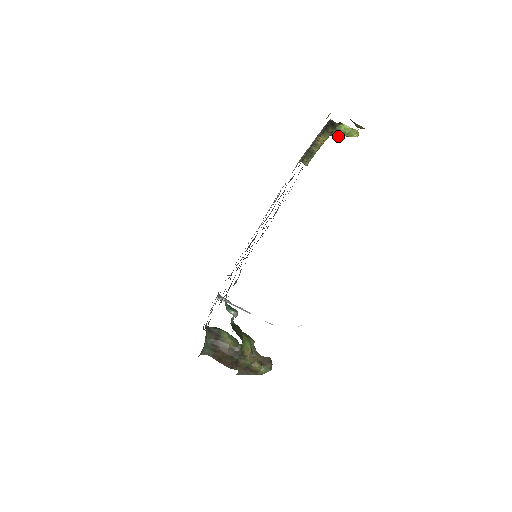
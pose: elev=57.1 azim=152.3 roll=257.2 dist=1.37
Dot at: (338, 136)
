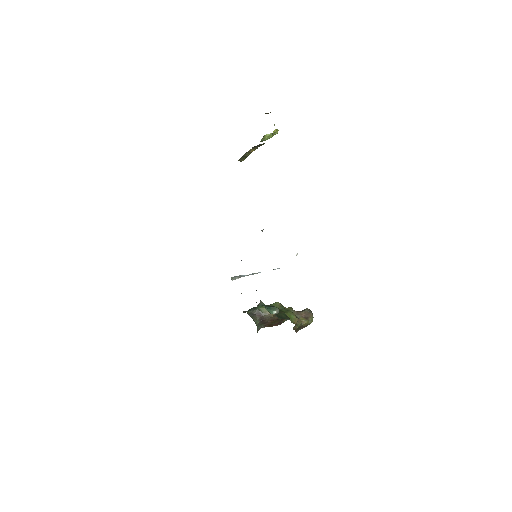
Dot at: occluded
